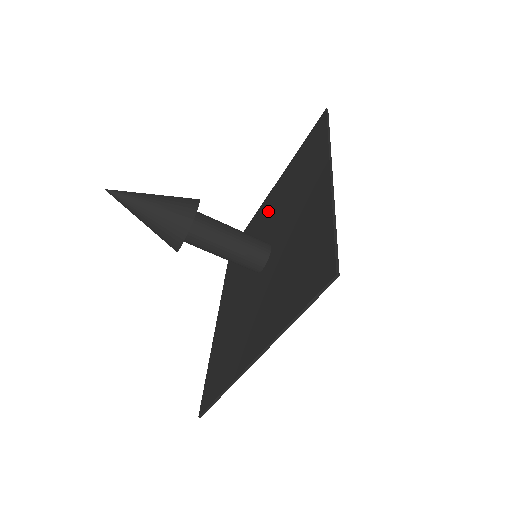
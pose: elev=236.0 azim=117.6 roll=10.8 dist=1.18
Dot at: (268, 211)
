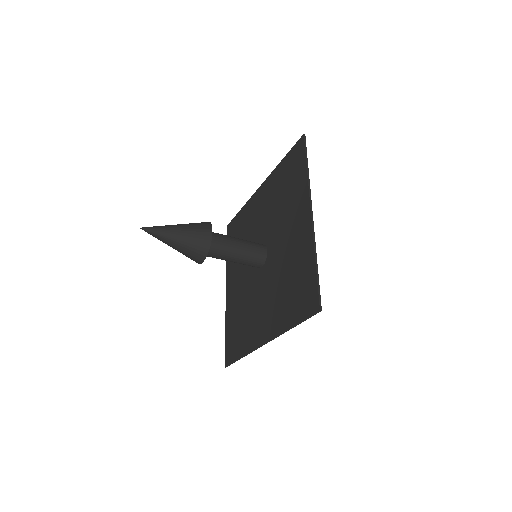
Dot at: (260, 209)
